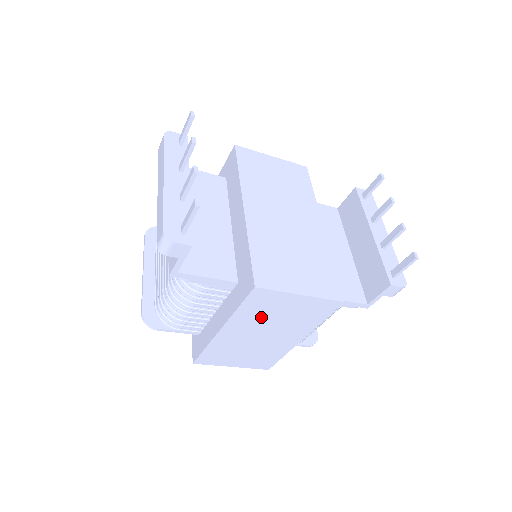
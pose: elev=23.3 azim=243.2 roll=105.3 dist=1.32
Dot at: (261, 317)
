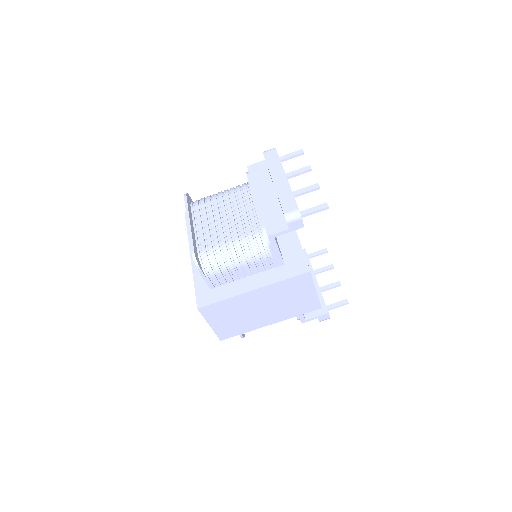
Dot at: (282, 294)
